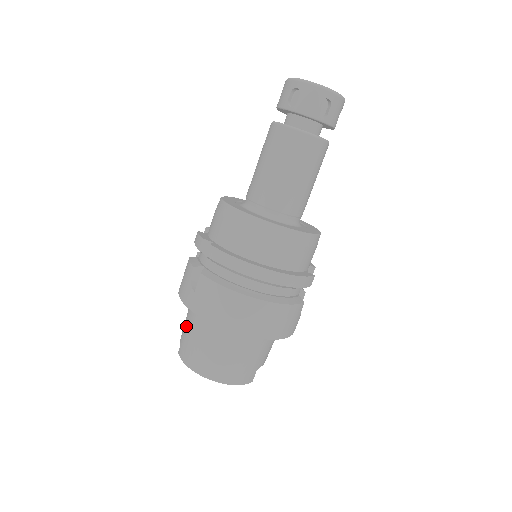
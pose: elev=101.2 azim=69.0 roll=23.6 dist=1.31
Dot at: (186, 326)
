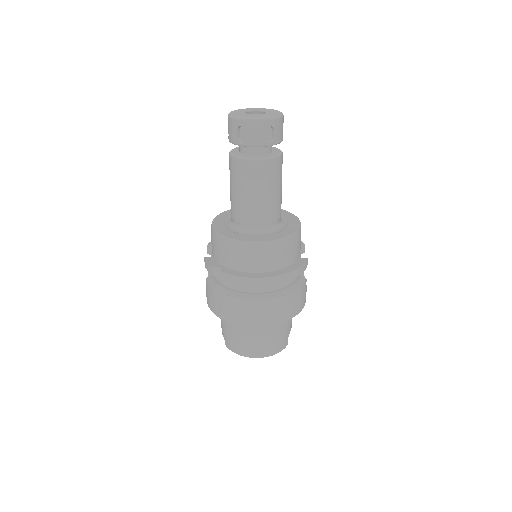
Dot at: (224, 326)
